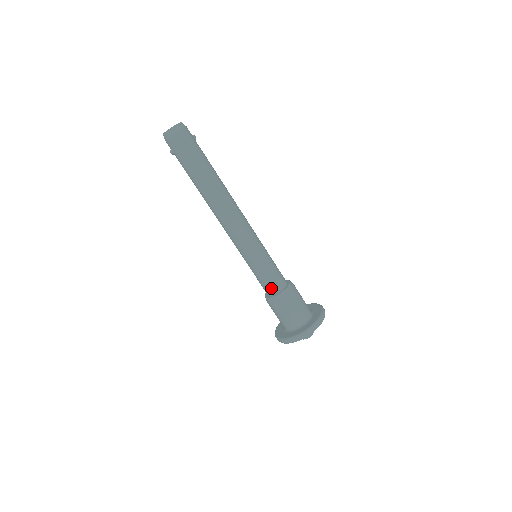
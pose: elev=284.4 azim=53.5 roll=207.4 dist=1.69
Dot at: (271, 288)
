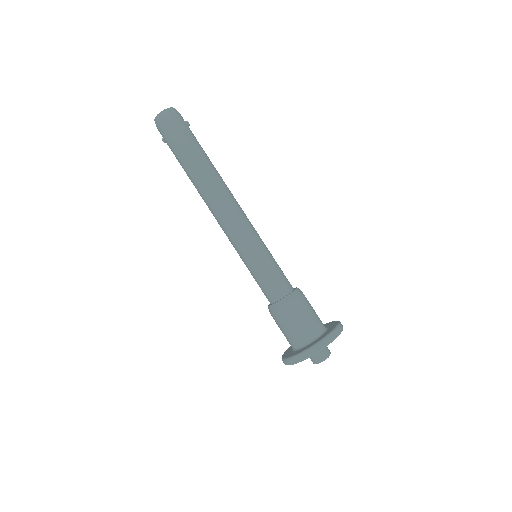
Dot at: (270, 295)
